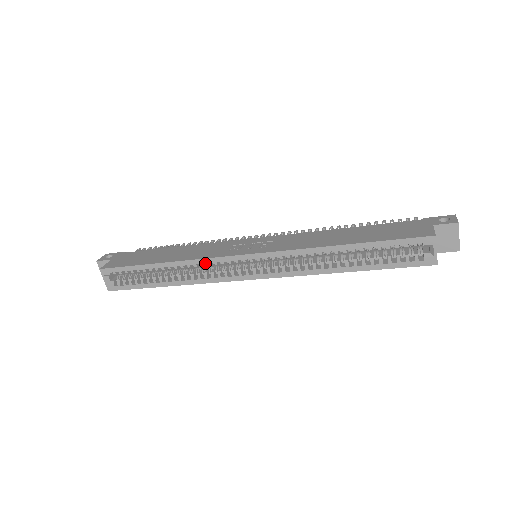
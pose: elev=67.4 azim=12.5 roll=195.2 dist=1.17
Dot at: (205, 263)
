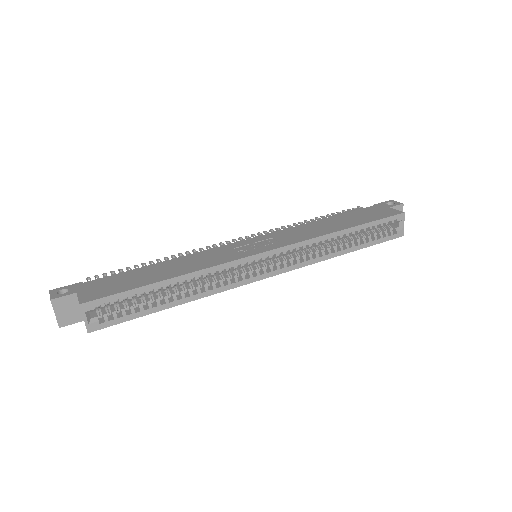
Dot at: (224, 269)
